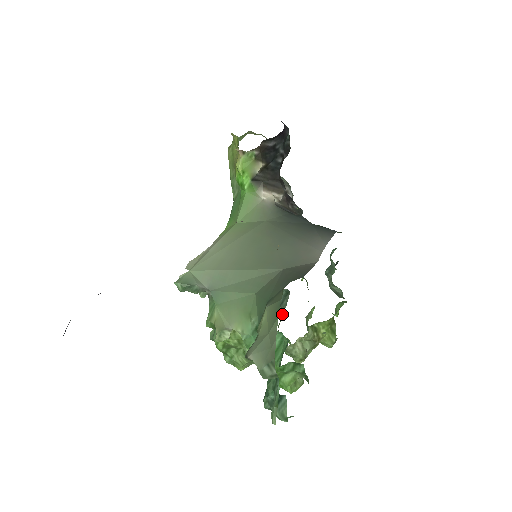
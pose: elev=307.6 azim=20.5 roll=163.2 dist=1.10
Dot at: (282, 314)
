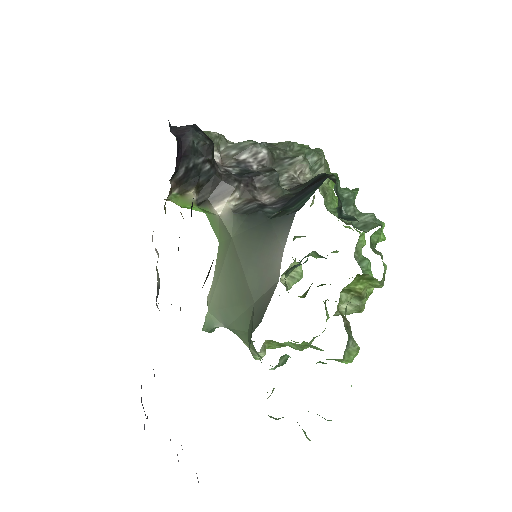
Dot at: (338, 251)
